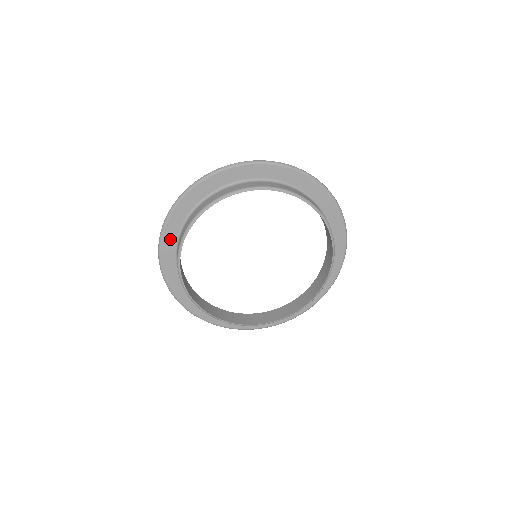
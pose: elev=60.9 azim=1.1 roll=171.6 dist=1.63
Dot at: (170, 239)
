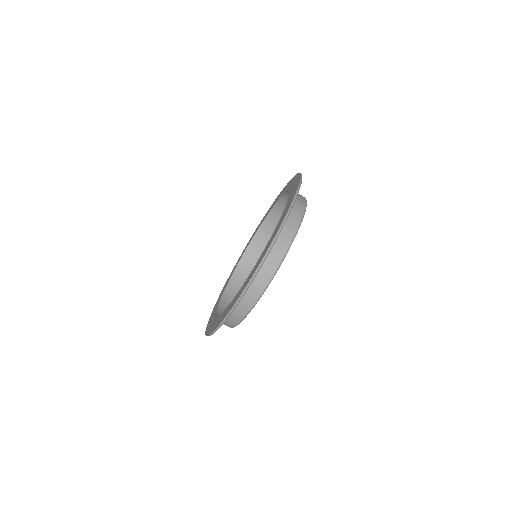
Dot at: occluded
